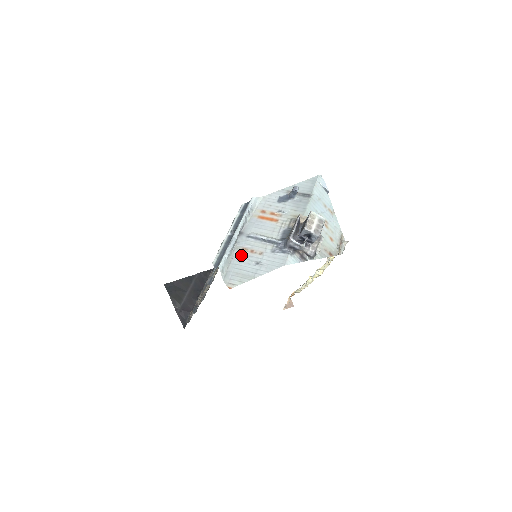
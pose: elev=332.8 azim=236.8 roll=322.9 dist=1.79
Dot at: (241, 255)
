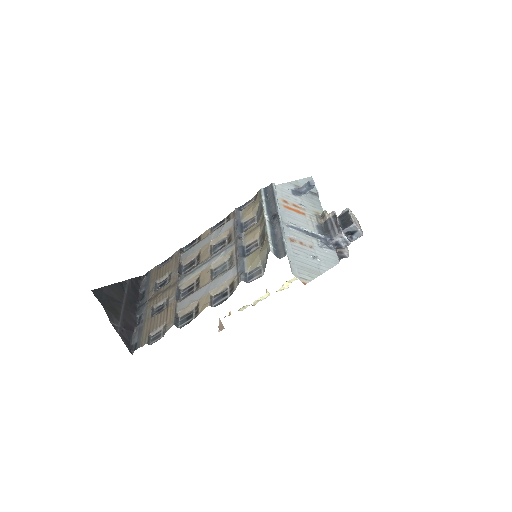
Dot at: (293, 246)
